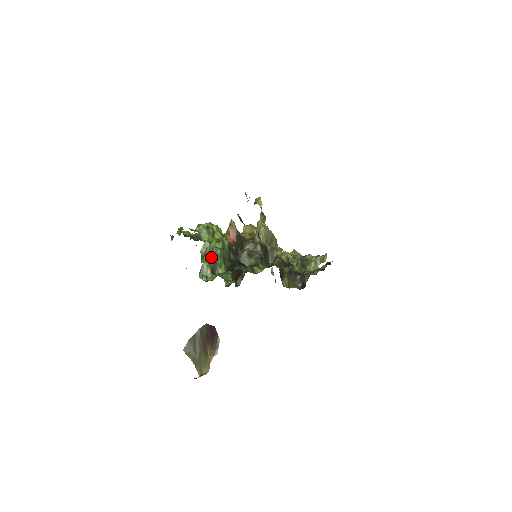
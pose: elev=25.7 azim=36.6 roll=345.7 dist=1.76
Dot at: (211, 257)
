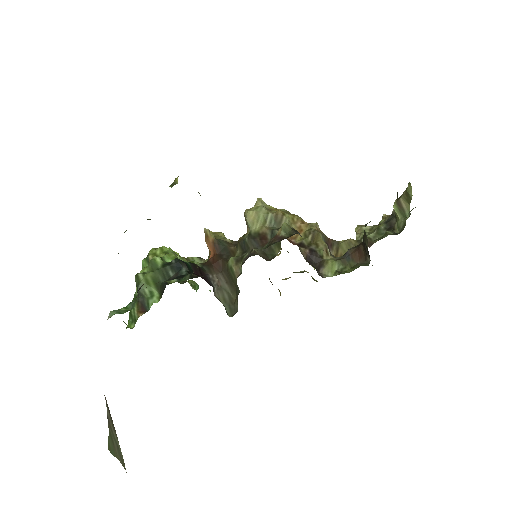
Dot at: (137, 291)
